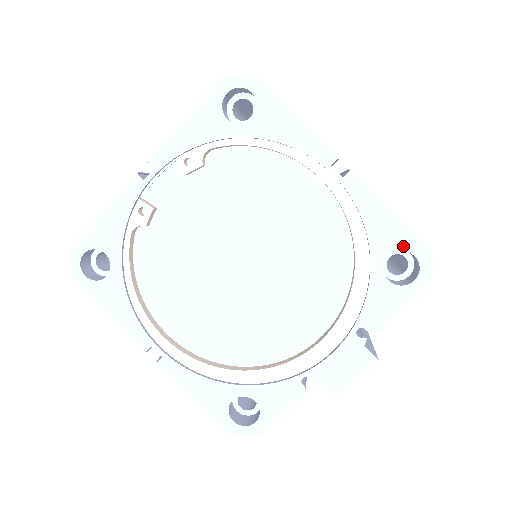
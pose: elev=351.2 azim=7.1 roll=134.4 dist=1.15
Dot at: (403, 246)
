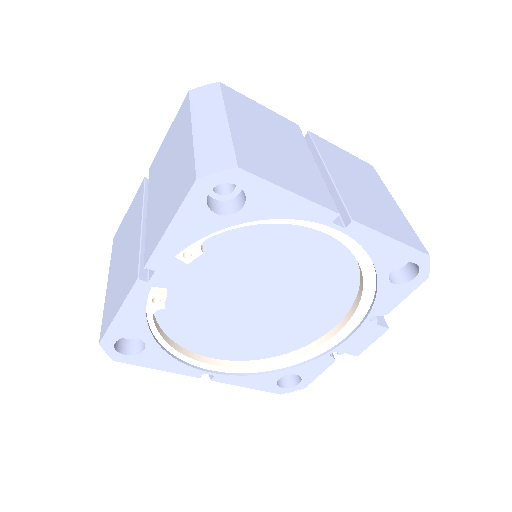
Dot at: (404, 260)
